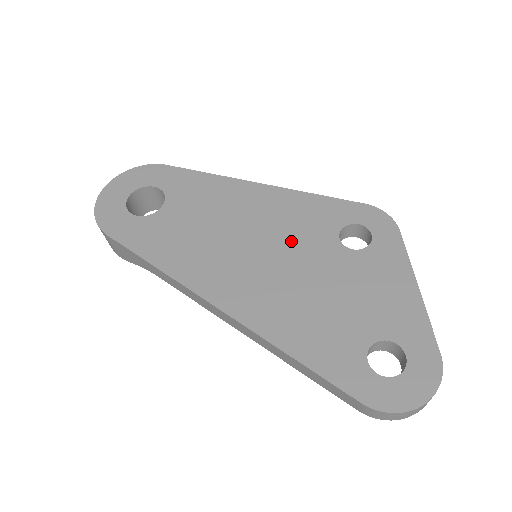
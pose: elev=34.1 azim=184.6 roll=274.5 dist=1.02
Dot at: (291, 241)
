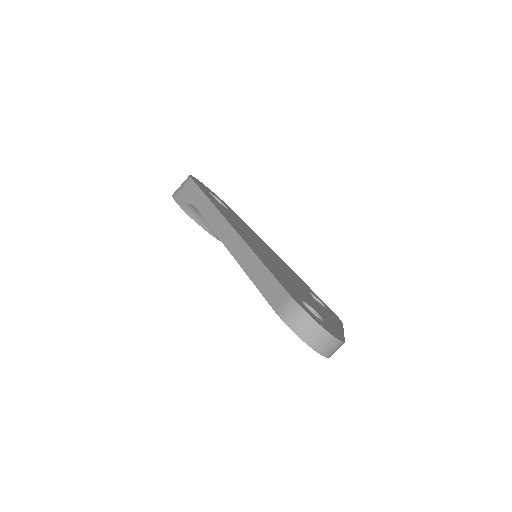
Dot at: (283, 267)
